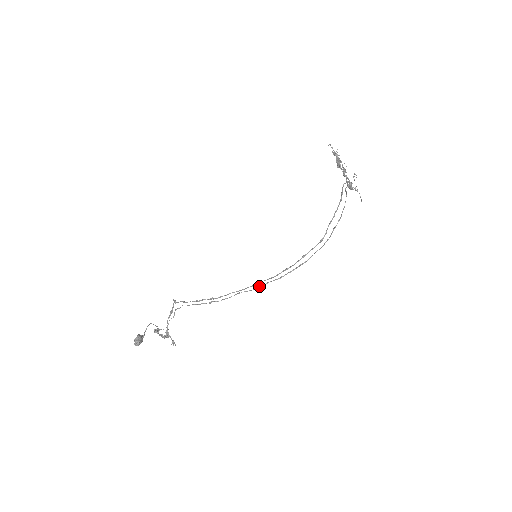
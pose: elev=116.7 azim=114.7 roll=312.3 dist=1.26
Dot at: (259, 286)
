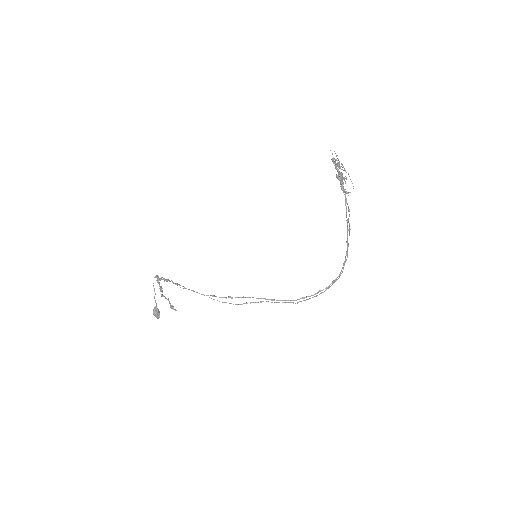
Dot at: occluded
